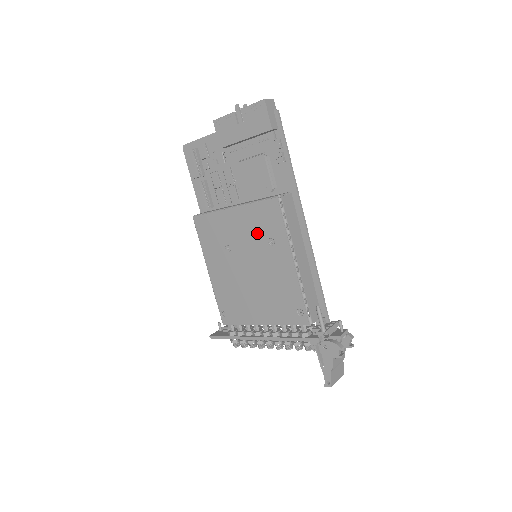
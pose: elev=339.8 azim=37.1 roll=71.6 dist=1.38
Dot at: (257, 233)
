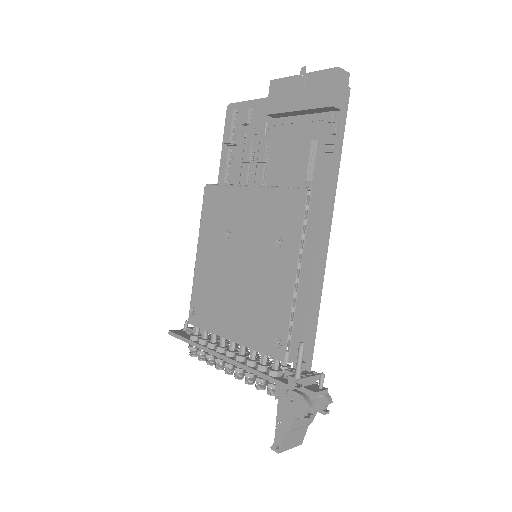
Dot at: (267, 226)
